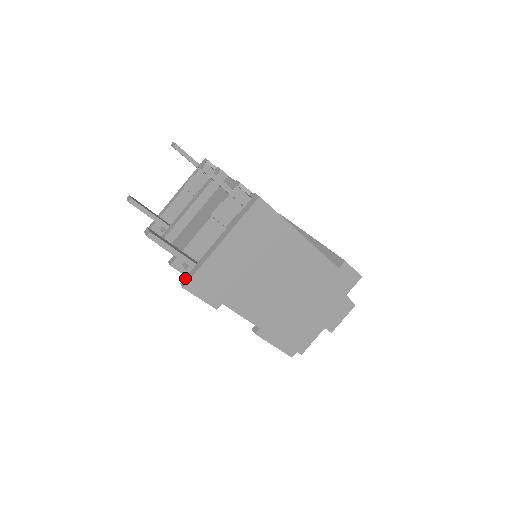
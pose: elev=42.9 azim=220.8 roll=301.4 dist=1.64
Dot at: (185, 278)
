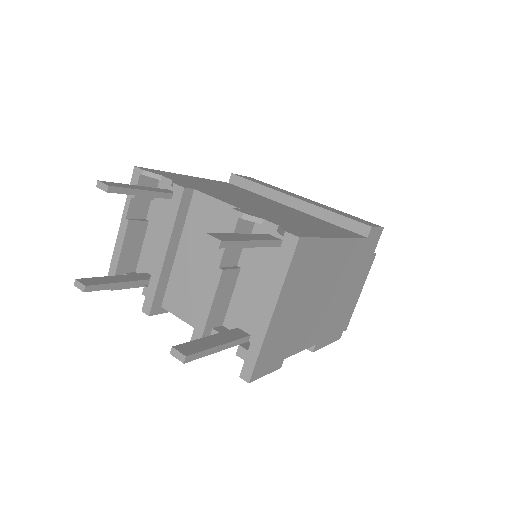
Dot at: (243, 369)
